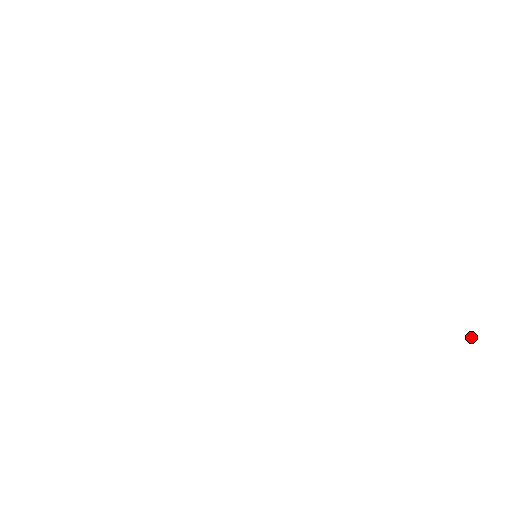
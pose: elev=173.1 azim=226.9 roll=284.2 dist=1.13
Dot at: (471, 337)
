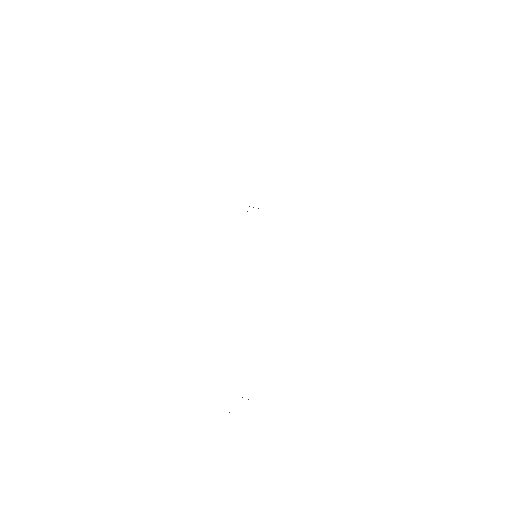
Dot at: occluded
